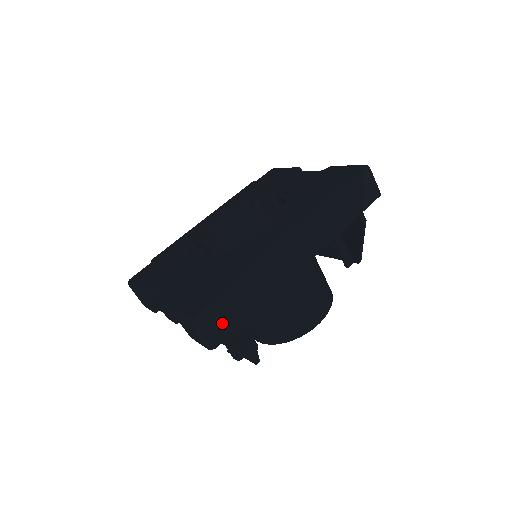
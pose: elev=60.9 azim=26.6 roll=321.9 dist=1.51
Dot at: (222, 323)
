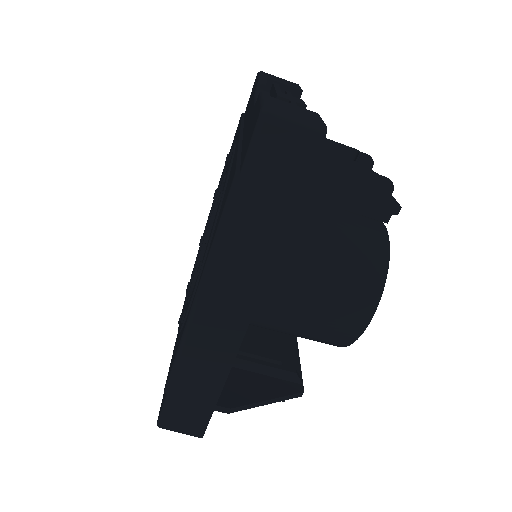
Dot at: (189, 418)
